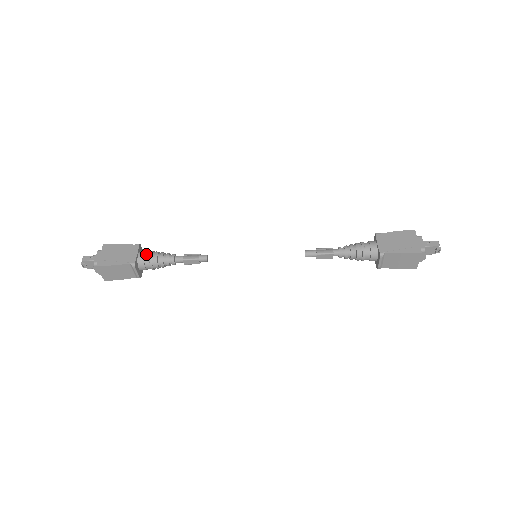
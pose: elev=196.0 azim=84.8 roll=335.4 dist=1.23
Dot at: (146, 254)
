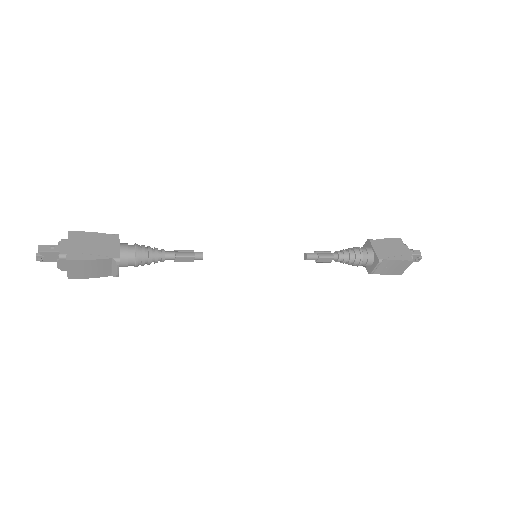
Dot at: (130, 247)
